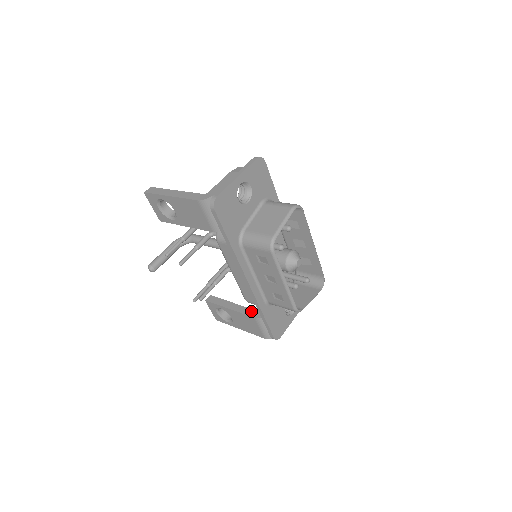
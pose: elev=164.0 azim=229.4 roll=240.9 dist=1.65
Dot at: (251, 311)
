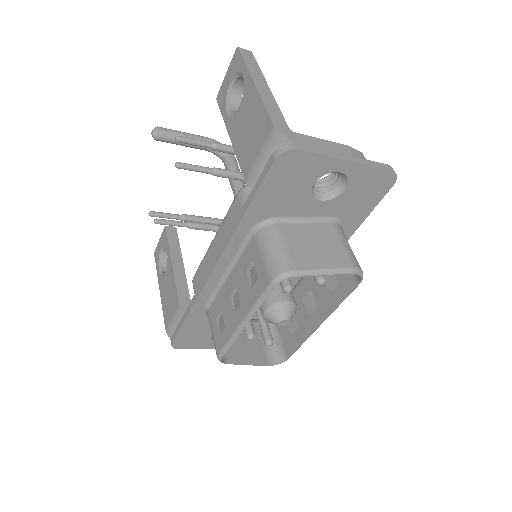
Dot at: (186, 293)
